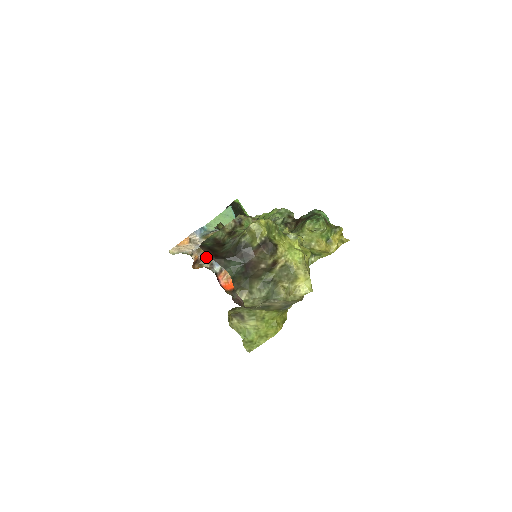
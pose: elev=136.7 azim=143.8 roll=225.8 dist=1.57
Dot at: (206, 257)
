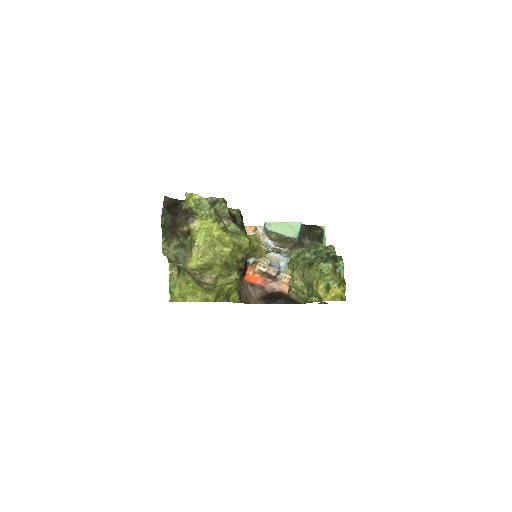
Dot at: occluded
